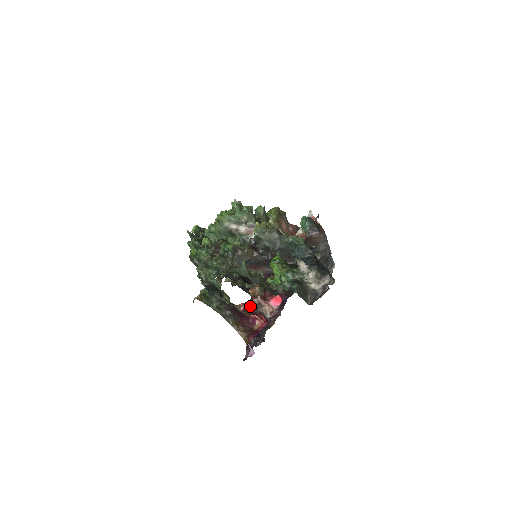
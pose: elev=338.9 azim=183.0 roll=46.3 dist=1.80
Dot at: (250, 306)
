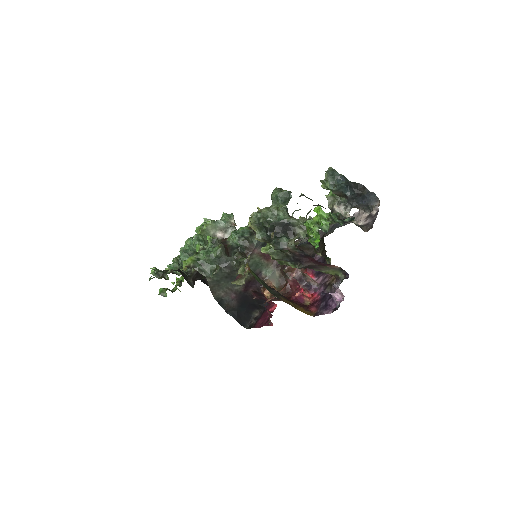
Dot at: occluded
